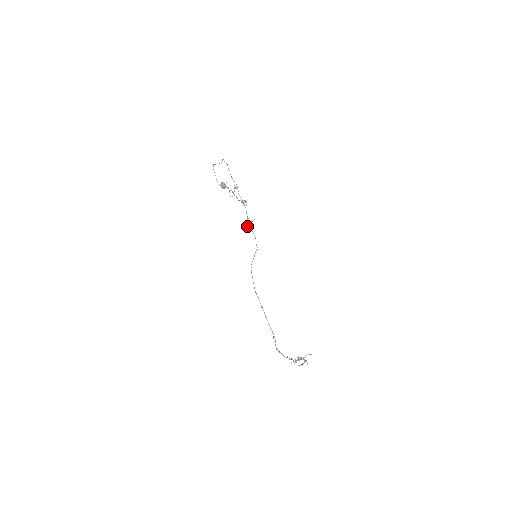
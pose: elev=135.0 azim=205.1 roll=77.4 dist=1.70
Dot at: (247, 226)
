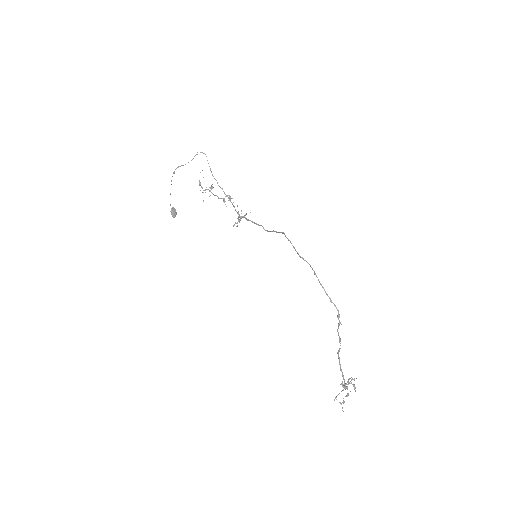
Dot at: occluded
